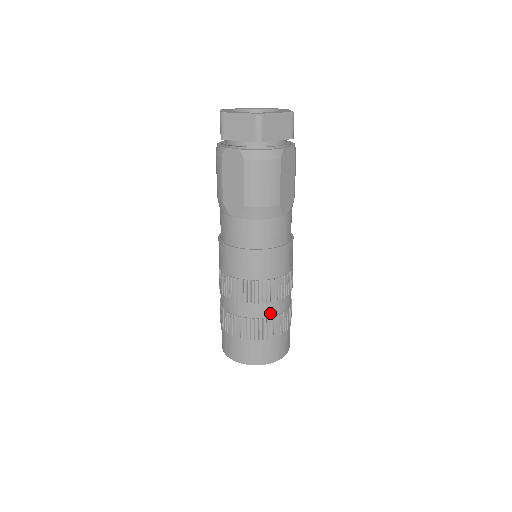
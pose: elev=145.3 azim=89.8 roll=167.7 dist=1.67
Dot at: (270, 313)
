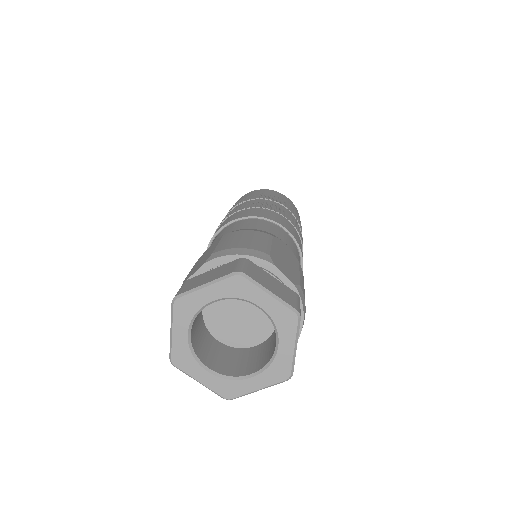
Dot at: occluded
